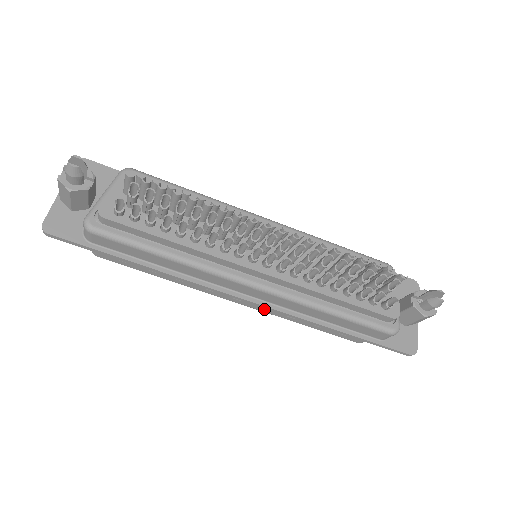
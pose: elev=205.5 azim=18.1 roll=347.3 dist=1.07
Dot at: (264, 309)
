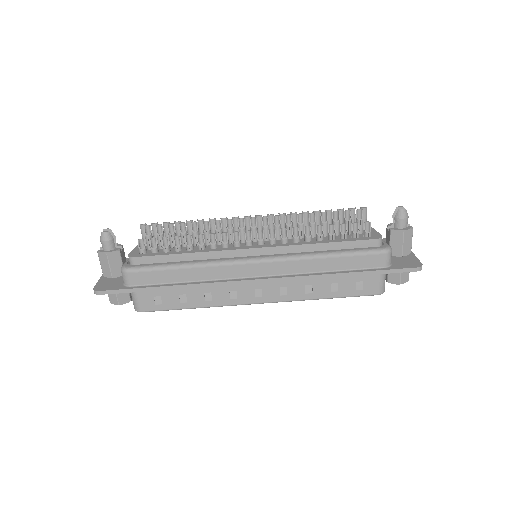
Dot at: (284, 296)
